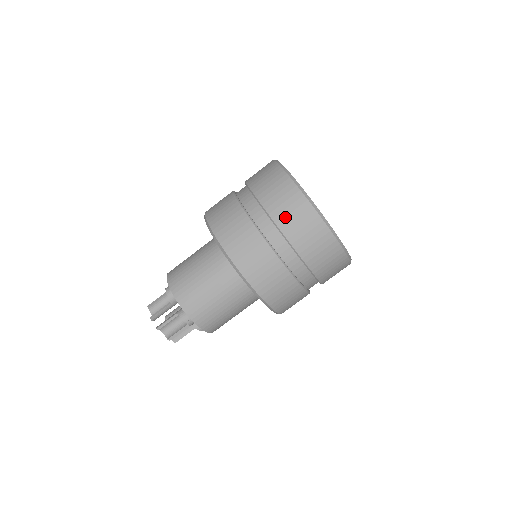
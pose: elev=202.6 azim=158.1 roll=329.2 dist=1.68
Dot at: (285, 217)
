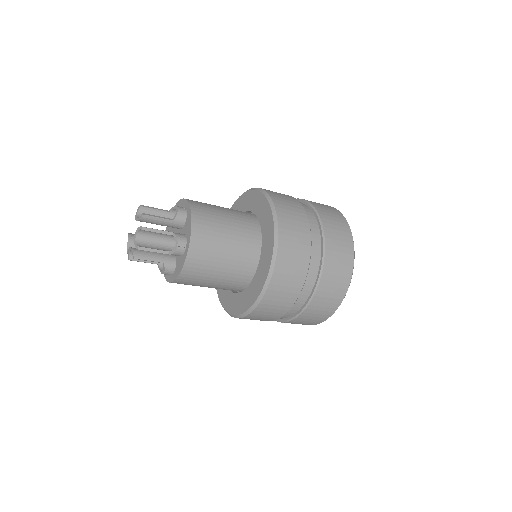
Dot at: (333, 239)
